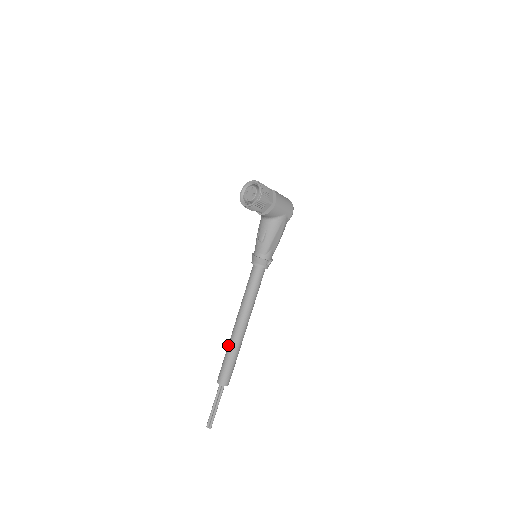
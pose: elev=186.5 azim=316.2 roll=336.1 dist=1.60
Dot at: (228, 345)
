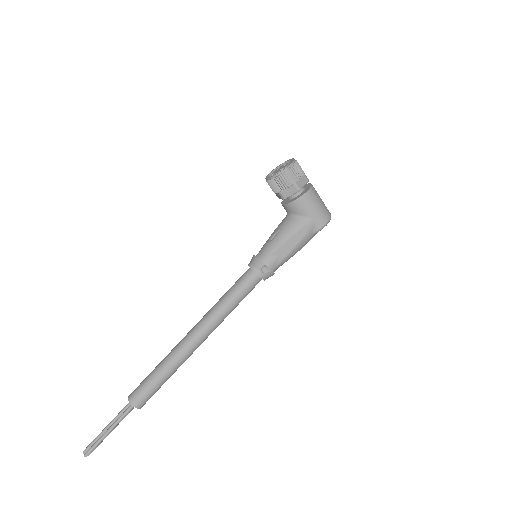
Dot at: (168, 354)
